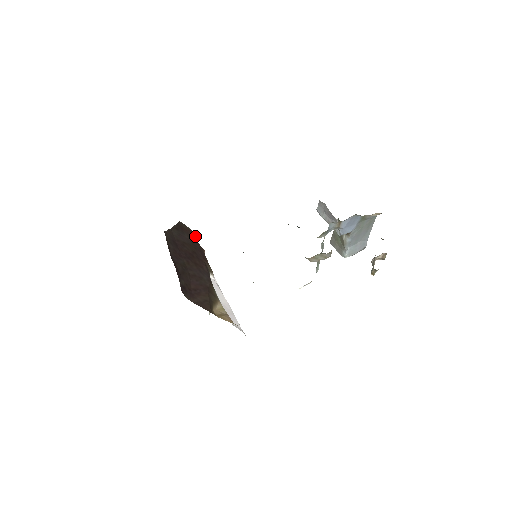
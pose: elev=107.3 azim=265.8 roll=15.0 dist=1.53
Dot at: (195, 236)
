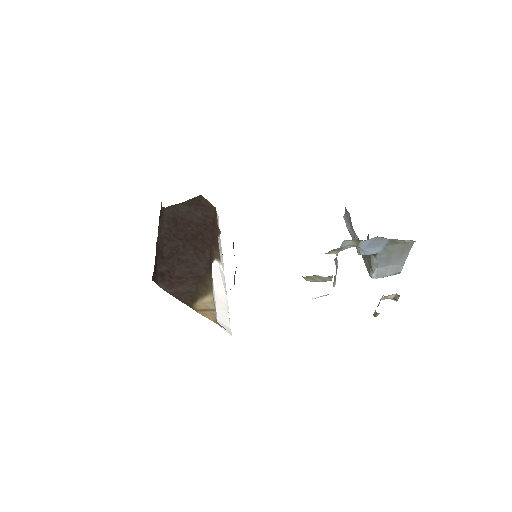
Dot at: (216, 214)
